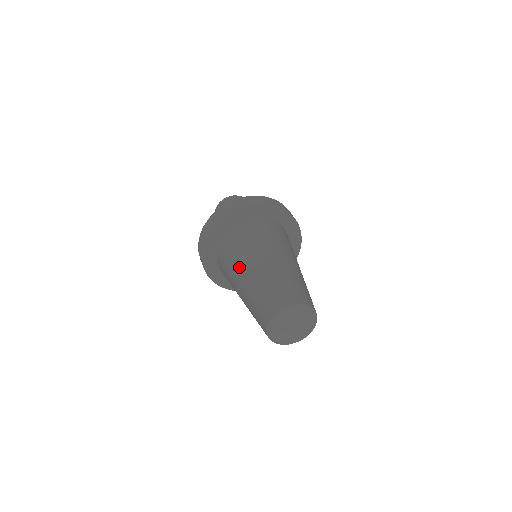
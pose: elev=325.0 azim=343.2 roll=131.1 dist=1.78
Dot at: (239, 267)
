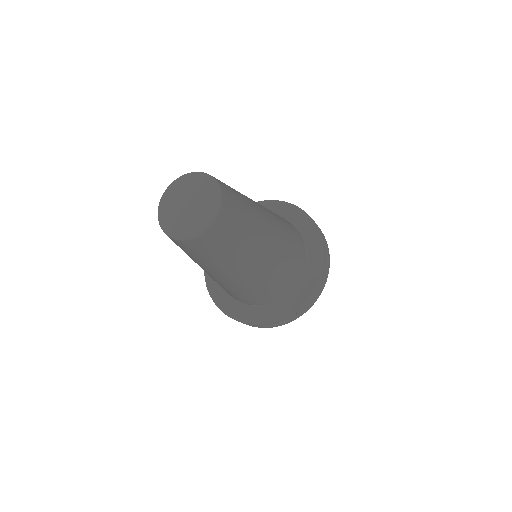
Dot at: occluded
